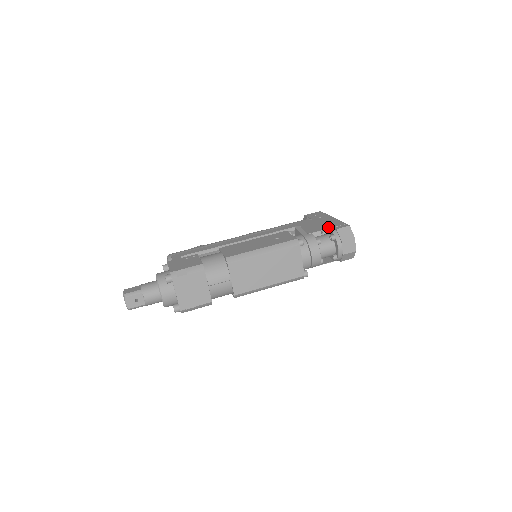
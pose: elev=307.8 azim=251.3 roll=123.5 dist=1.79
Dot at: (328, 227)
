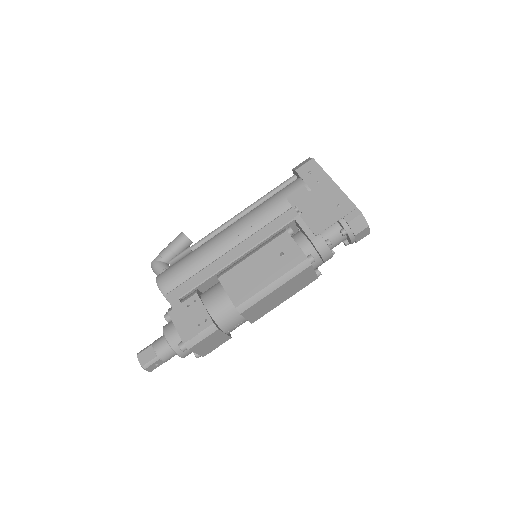
Dot at: (336, 218)
